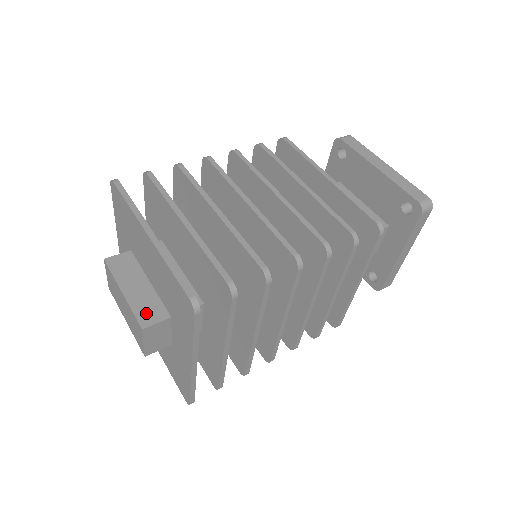
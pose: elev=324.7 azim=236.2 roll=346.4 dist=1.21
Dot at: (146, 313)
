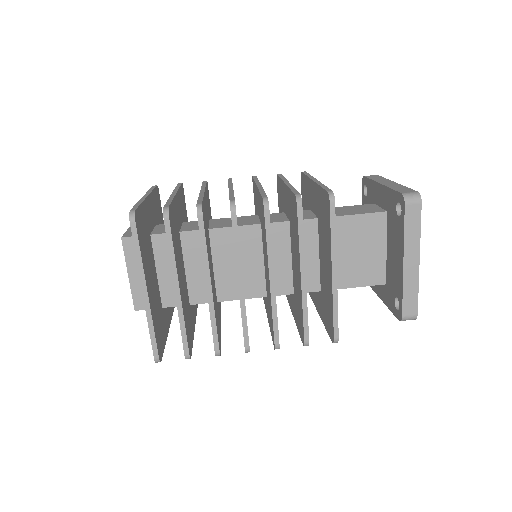
Dot at: (141, 299)
